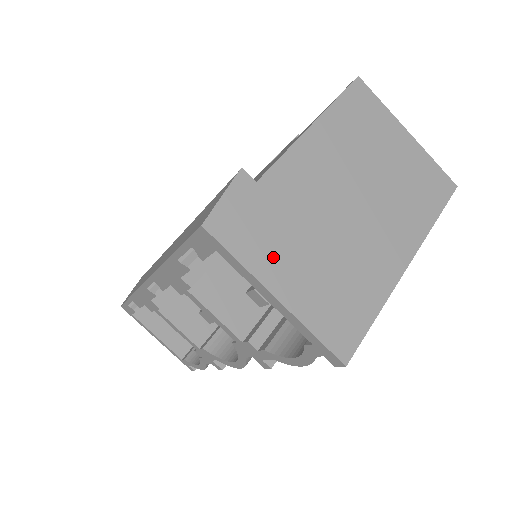
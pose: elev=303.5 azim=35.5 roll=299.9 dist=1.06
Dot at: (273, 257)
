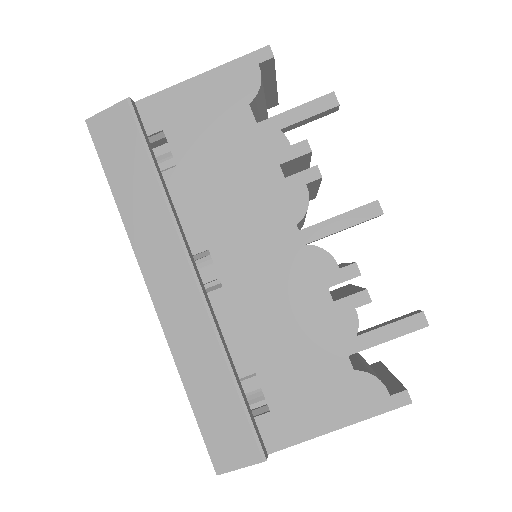
Dot at: occluded
